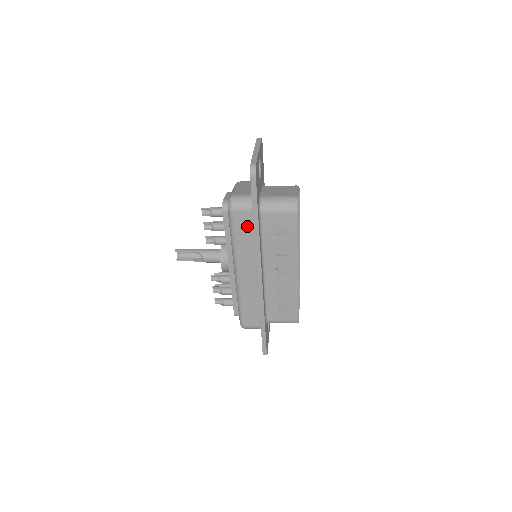
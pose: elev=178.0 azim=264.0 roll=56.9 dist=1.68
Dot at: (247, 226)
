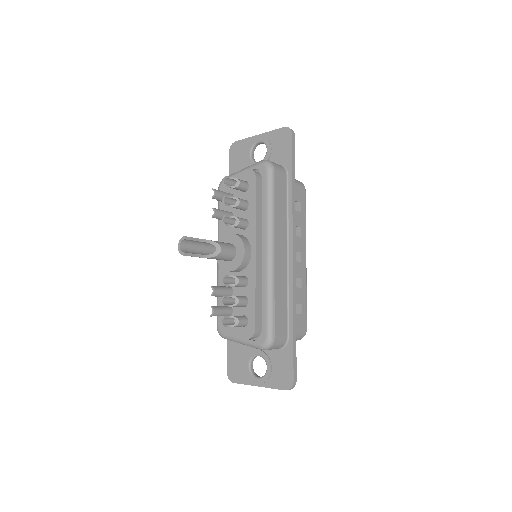
Dot at: (283, 190)
